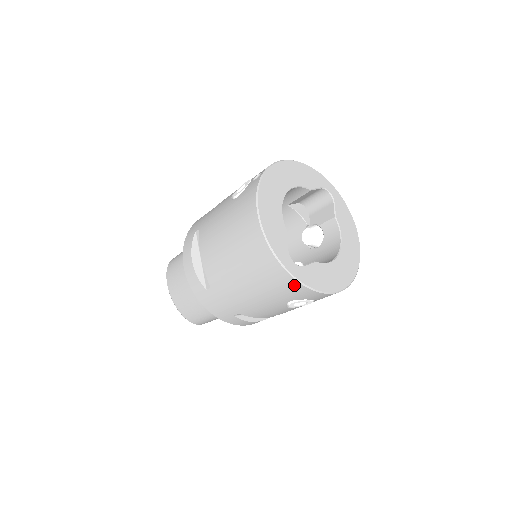
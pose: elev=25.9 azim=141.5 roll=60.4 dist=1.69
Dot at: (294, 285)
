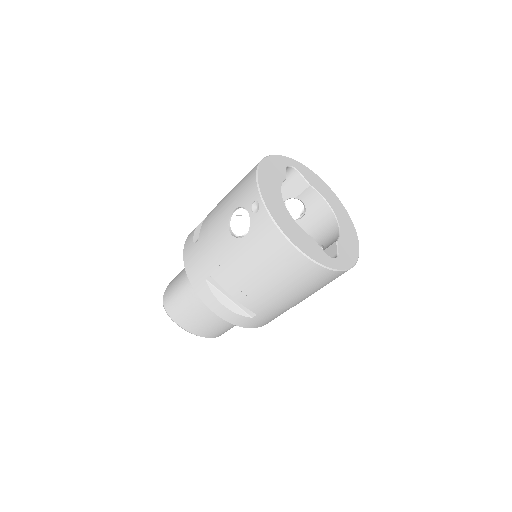
Dot at: occluded
